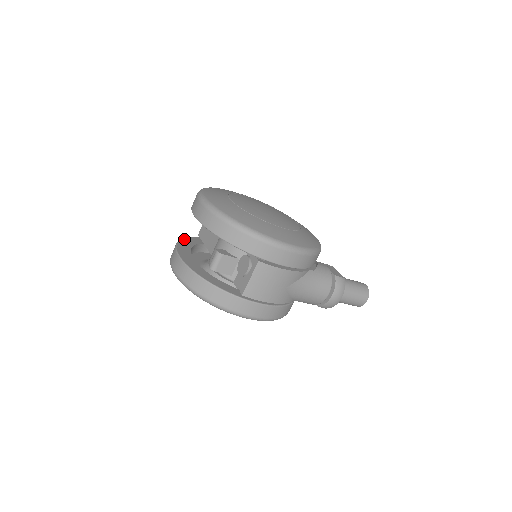
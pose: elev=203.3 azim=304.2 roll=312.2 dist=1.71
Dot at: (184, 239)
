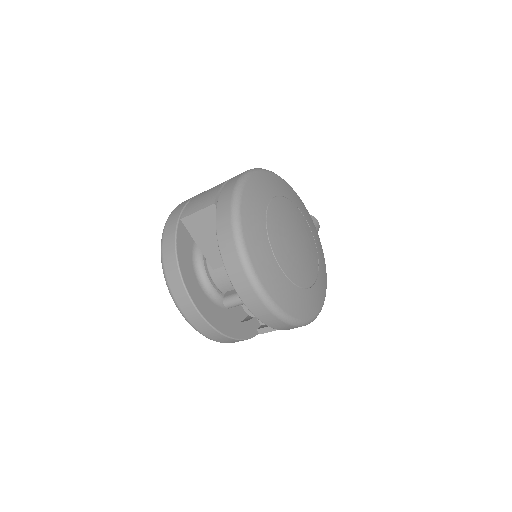
Dot at: (179, 253)
